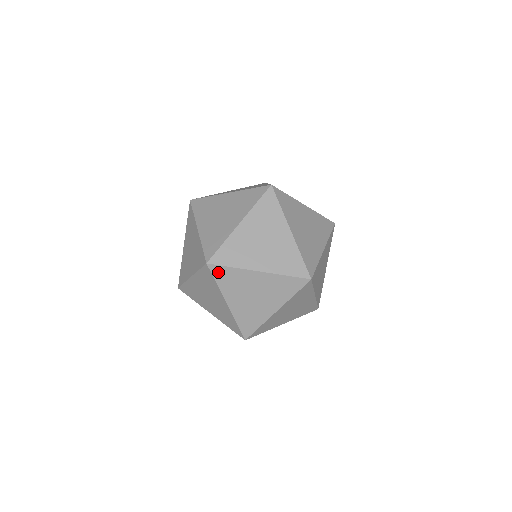
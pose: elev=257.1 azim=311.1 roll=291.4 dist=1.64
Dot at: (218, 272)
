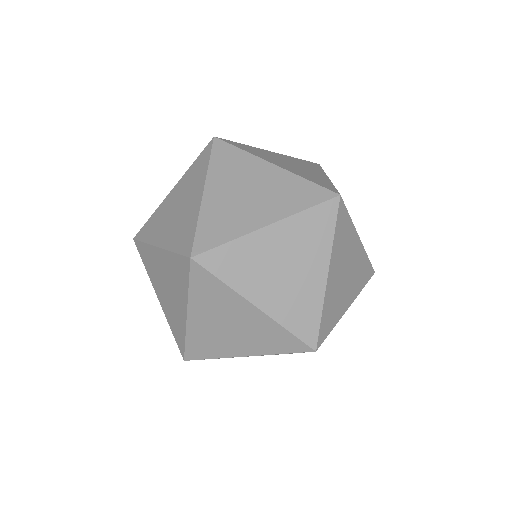
Dot at: occluded
